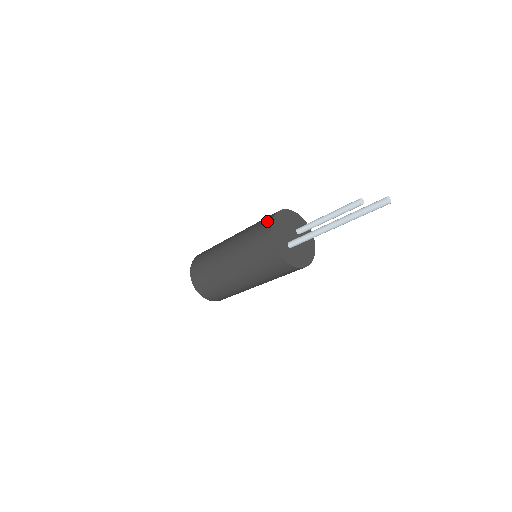
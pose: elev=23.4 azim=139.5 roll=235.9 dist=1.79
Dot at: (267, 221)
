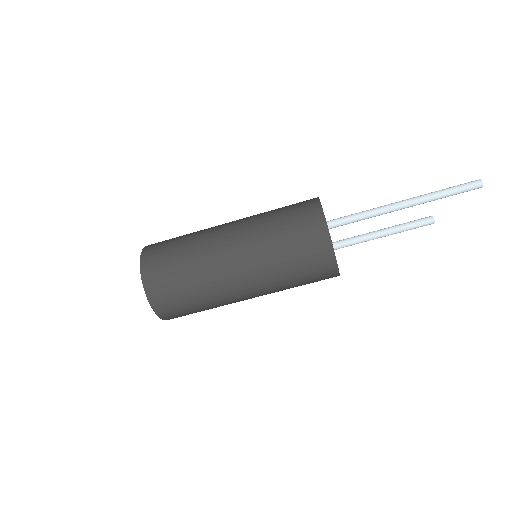
Dot at: occluded
